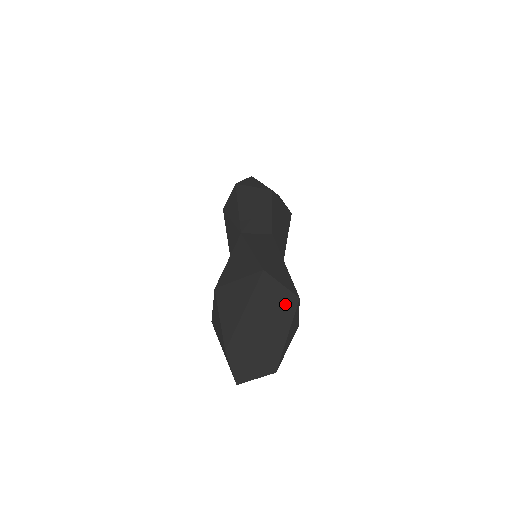
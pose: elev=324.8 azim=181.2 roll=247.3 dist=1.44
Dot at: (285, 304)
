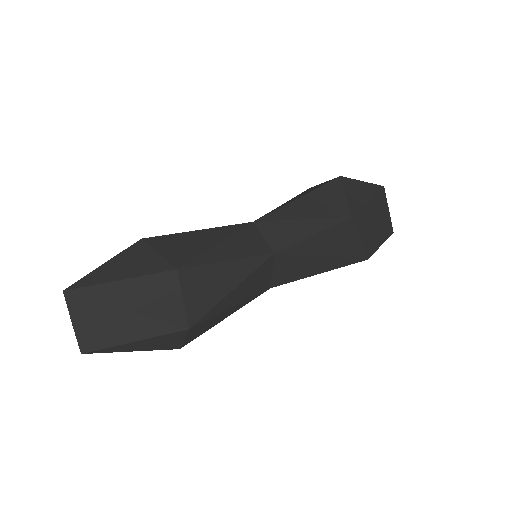
Dot at: (166, 317)
